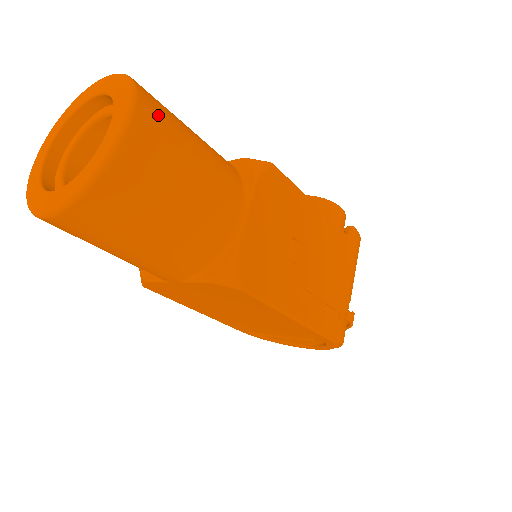
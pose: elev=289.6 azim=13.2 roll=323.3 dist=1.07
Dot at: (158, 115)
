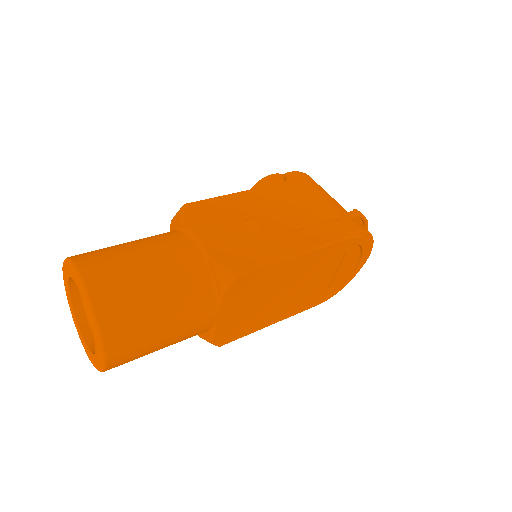
Dot at: (92, 255)
